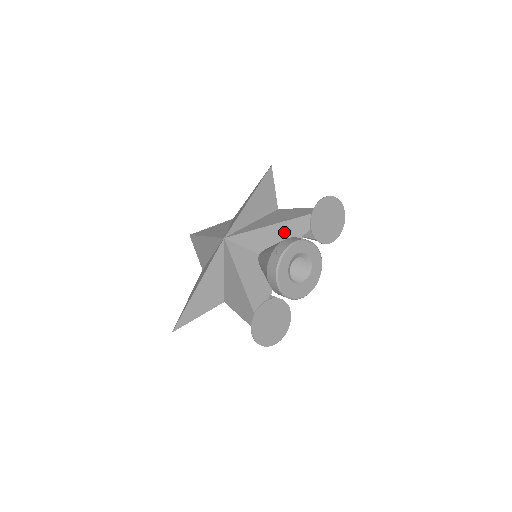
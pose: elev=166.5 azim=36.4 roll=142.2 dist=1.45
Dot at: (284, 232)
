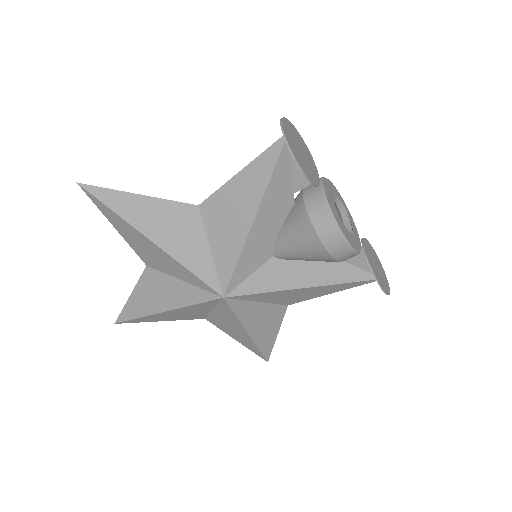
Dot at: occluded
